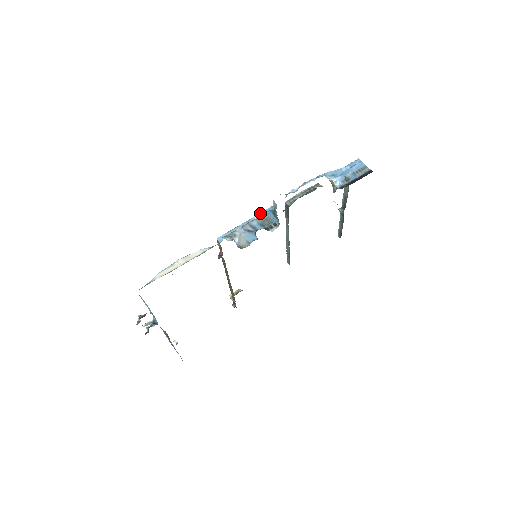
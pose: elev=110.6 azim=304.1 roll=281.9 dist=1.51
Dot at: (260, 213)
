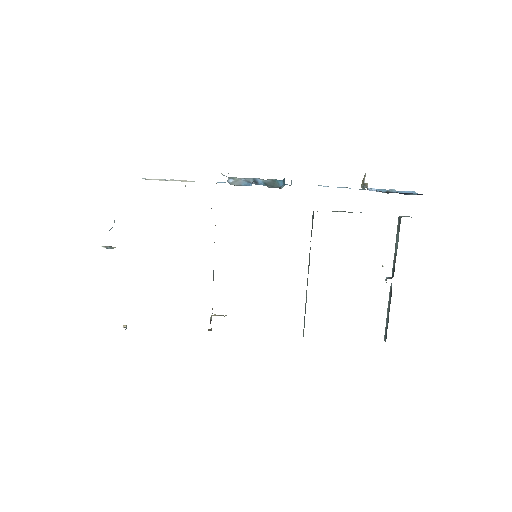
Dot at: occluded
